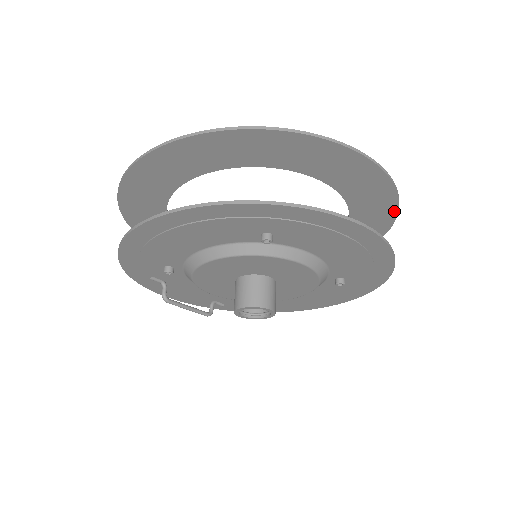
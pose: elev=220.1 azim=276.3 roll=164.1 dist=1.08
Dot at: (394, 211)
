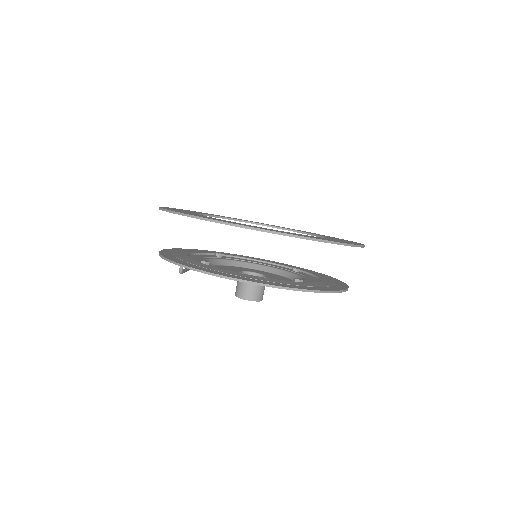
Dot at: occluded
